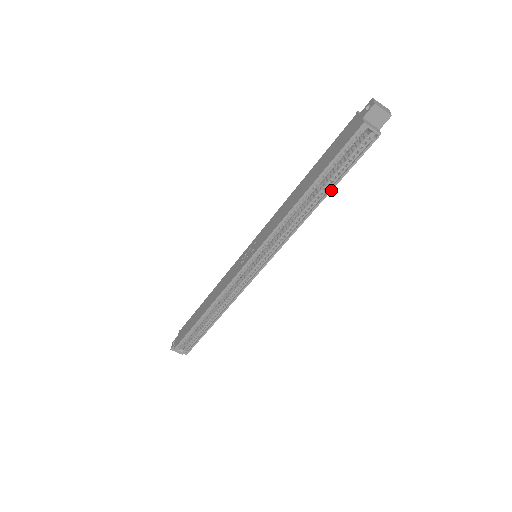
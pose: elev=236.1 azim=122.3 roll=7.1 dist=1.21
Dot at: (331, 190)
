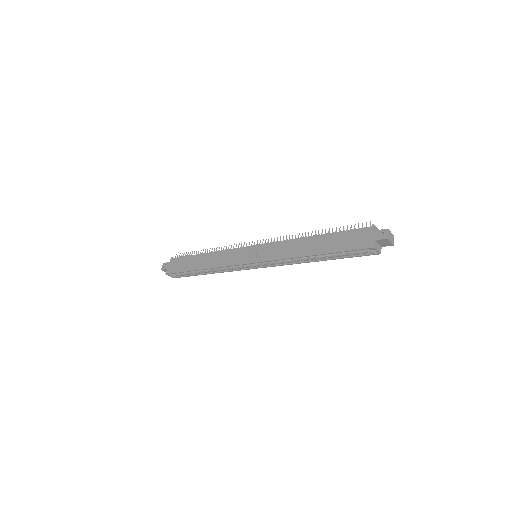
Dot at: occluded
